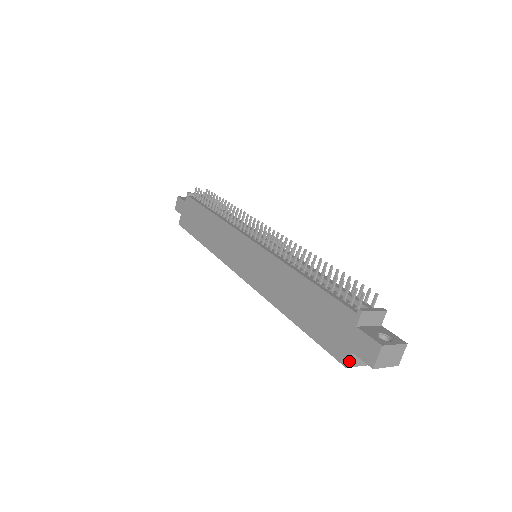
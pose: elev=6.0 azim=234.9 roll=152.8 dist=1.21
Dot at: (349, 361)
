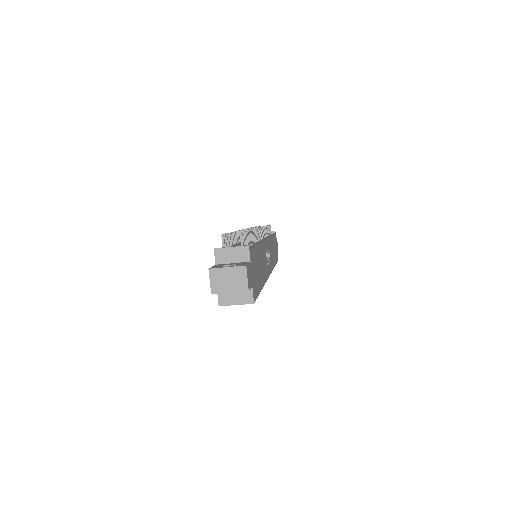
Dot at: (219, 299)
